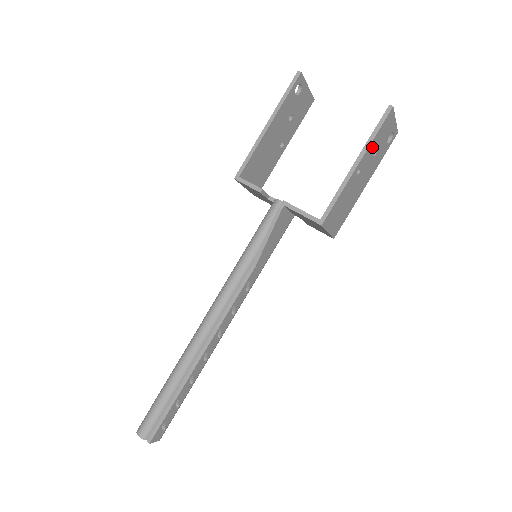
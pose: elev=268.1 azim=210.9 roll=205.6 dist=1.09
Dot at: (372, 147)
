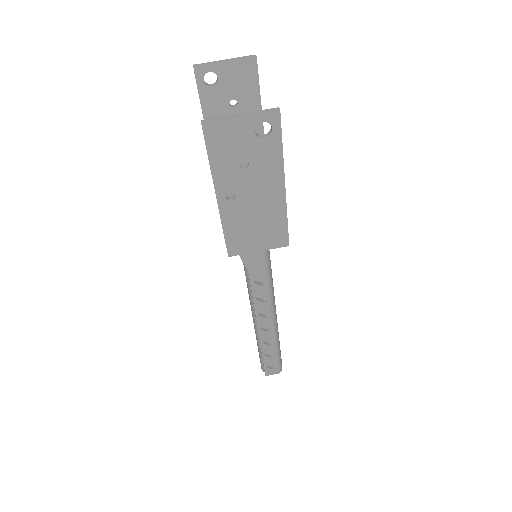
Dot at: (223, 169)
